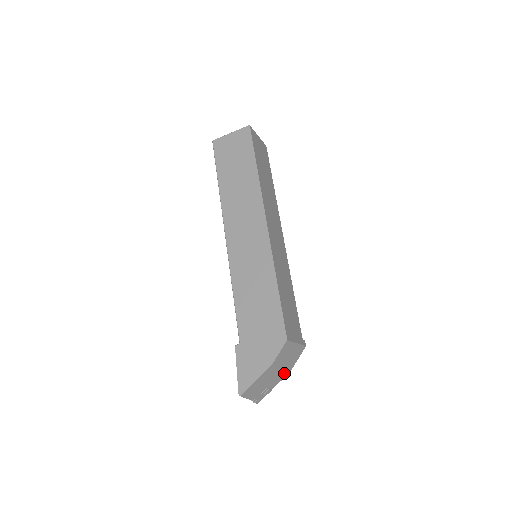
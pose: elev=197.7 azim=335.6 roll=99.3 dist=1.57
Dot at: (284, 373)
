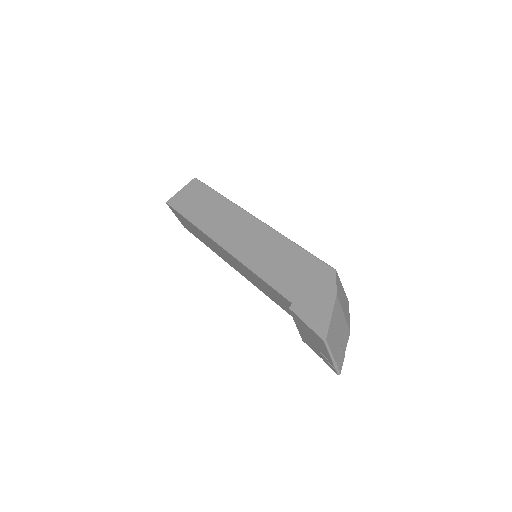
Dot at: (347, 327)
